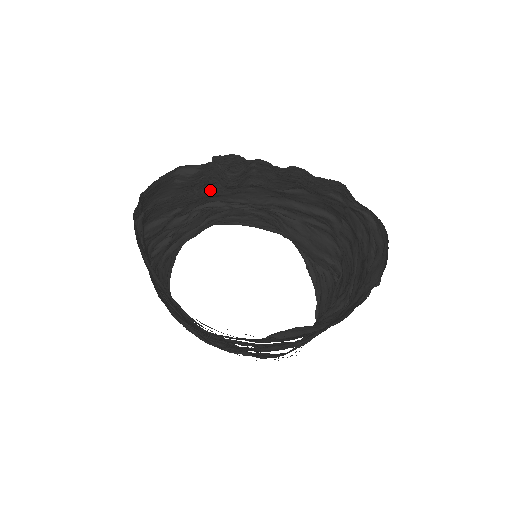
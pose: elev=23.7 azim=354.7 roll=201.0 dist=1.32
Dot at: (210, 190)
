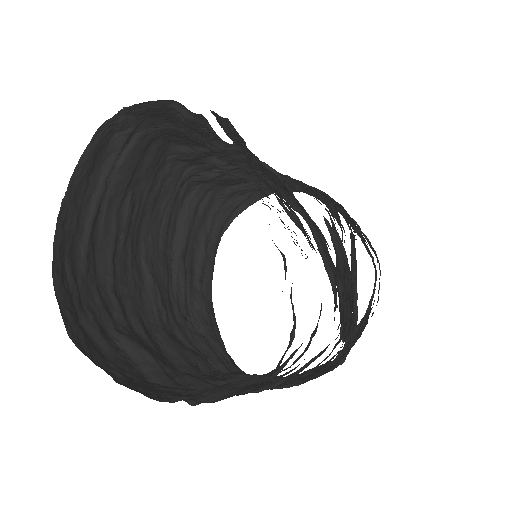
Dot at: occluded
